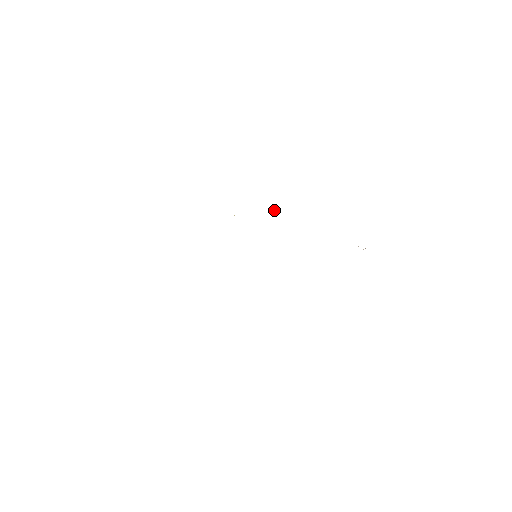
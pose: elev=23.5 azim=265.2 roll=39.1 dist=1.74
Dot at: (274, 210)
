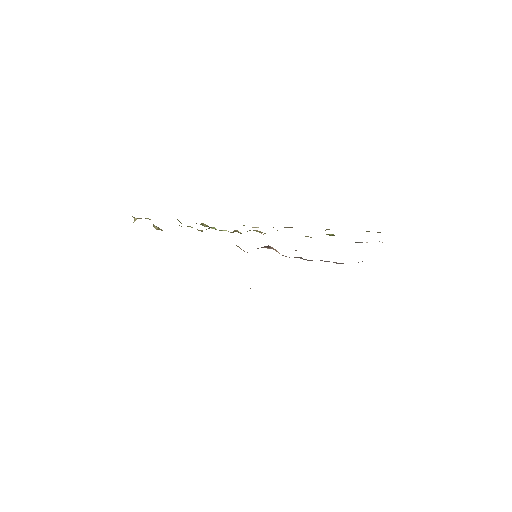
Dot at: (253, 227)
